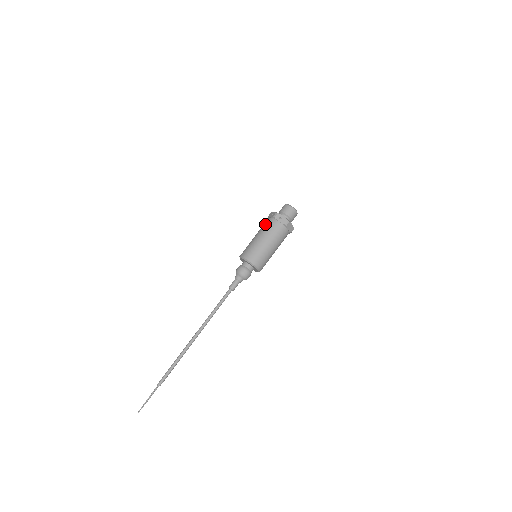
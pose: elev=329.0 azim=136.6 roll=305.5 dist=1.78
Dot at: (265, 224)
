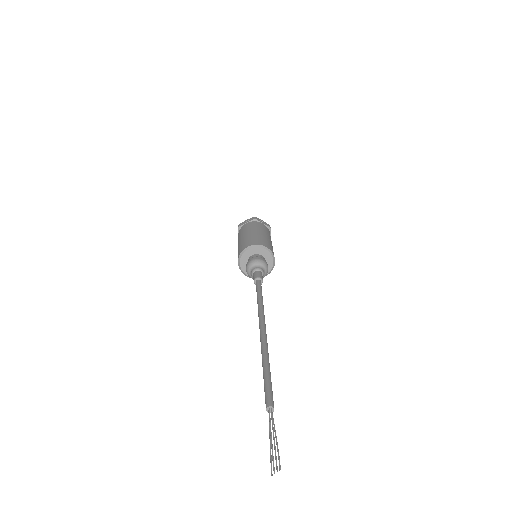
Dot at: (248, 225)
